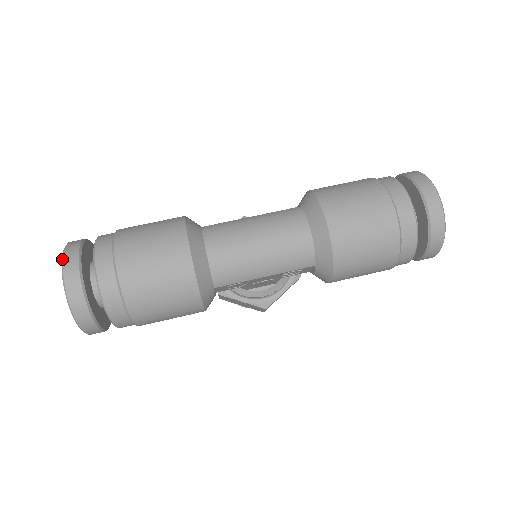
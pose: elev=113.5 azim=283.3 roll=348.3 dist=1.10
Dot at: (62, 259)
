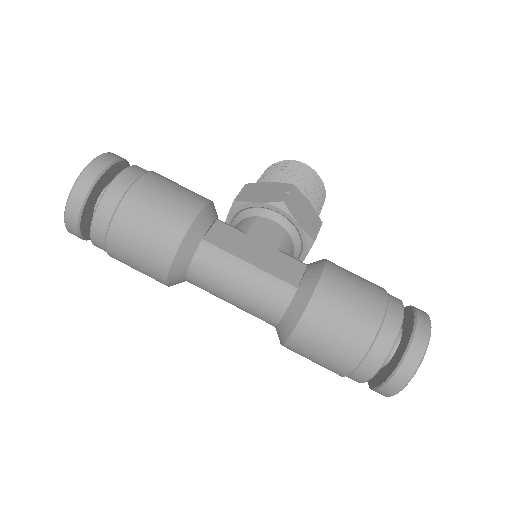
Dot at: (68, 199)
